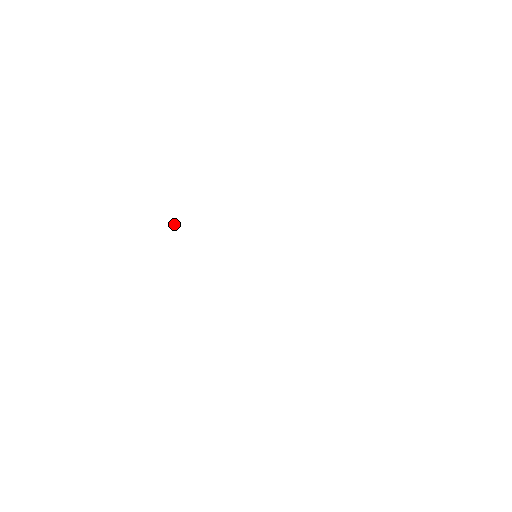
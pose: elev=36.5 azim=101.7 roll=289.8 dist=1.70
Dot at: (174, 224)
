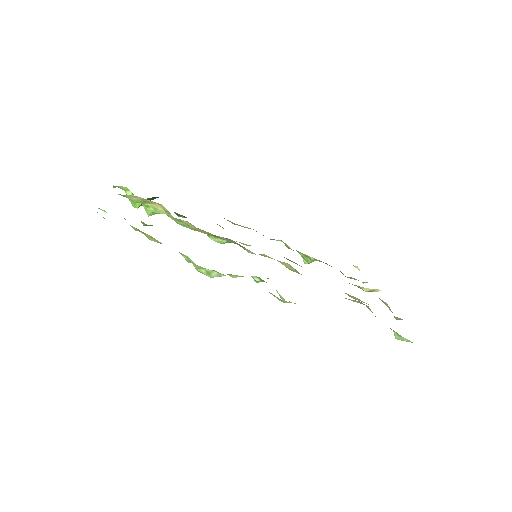
Dot at: (140, 204)
